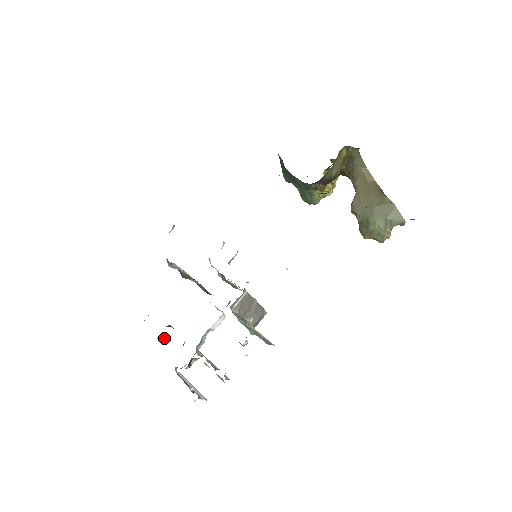
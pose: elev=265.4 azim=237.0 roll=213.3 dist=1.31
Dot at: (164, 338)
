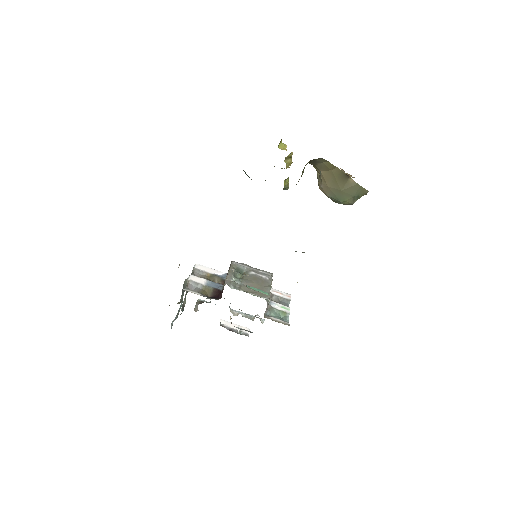
Dot at: occluded
